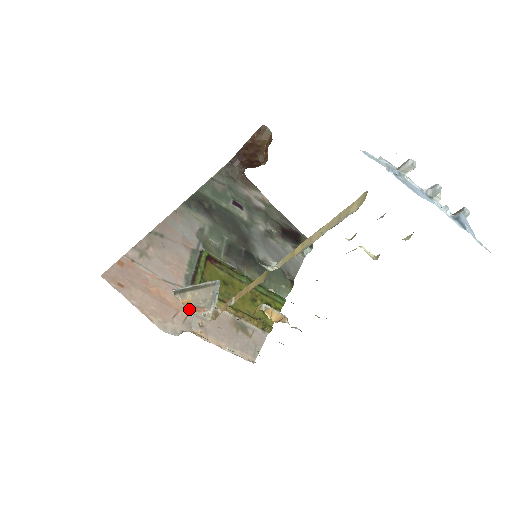
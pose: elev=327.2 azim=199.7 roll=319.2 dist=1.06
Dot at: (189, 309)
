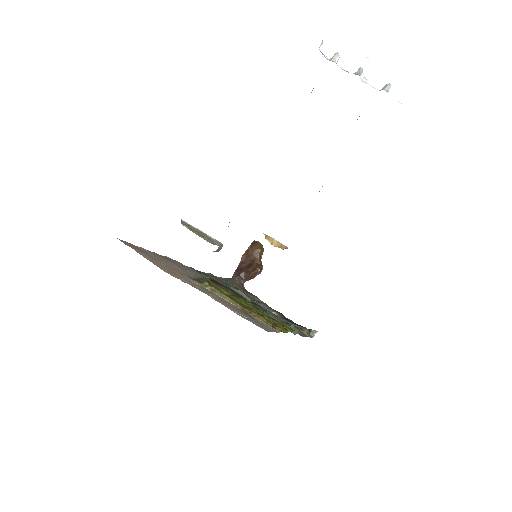
Dot at: occluded
